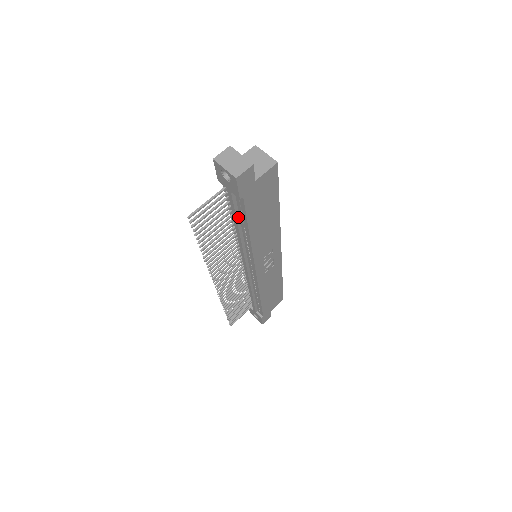
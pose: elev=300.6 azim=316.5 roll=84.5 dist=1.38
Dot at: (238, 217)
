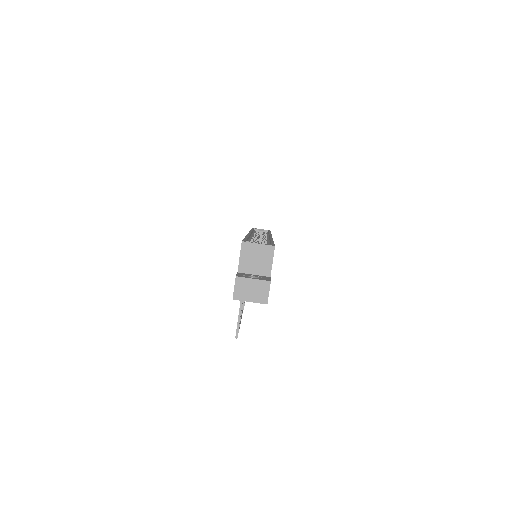
Dot at: occluded
